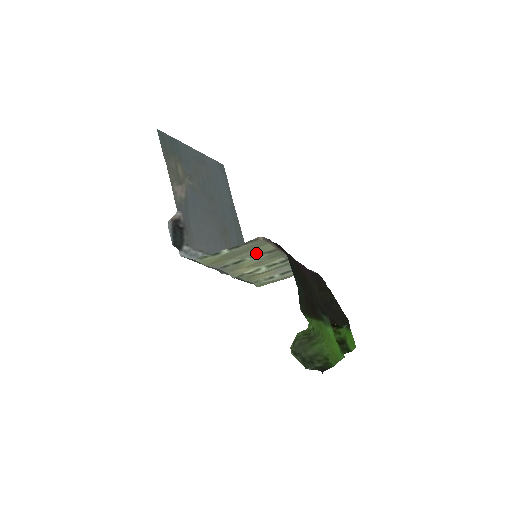
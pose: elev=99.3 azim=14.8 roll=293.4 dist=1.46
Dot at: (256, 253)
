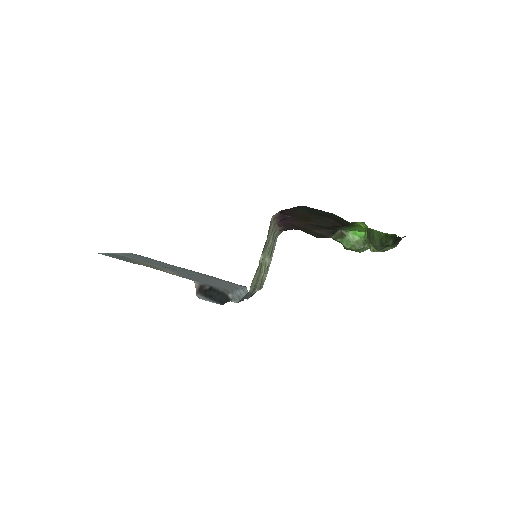
Dot at: (267, 243)
